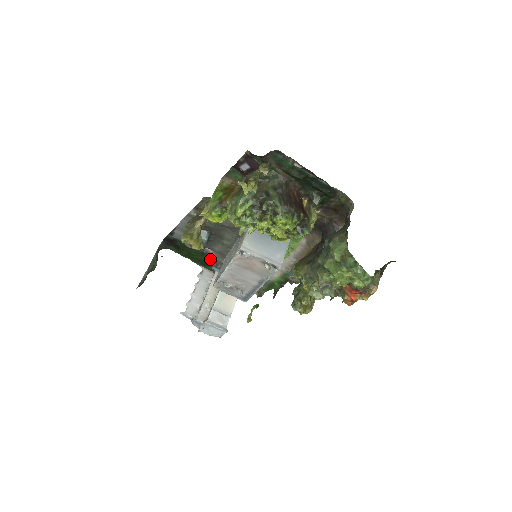
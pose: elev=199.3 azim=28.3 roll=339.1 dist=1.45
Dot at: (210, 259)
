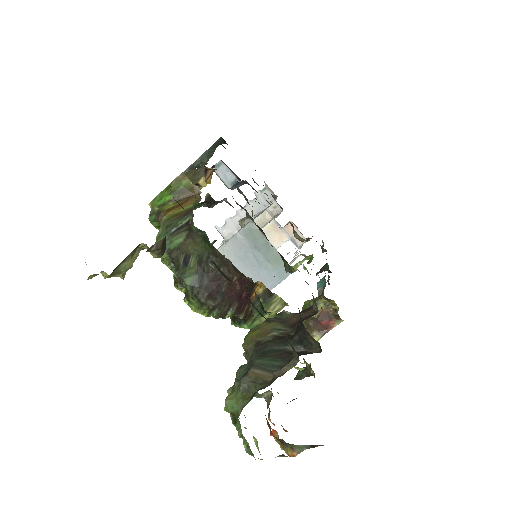
Dot at: occluded
